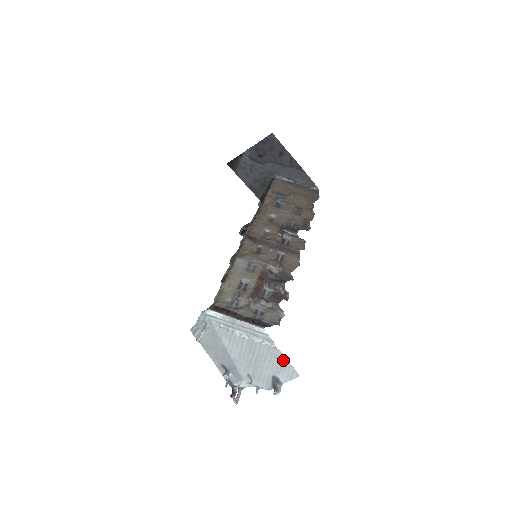
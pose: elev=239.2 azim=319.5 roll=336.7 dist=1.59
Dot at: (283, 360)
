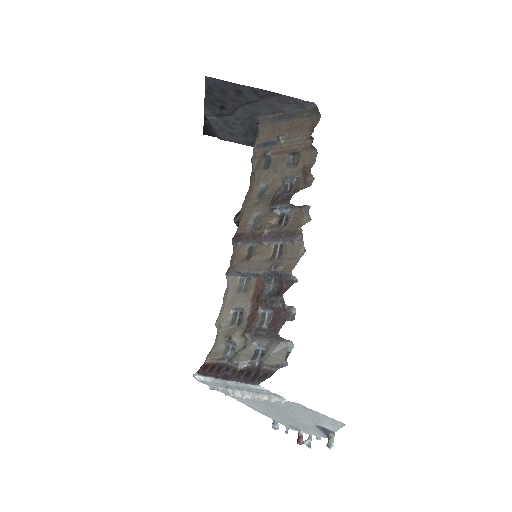
Dot at: (311, 411)
